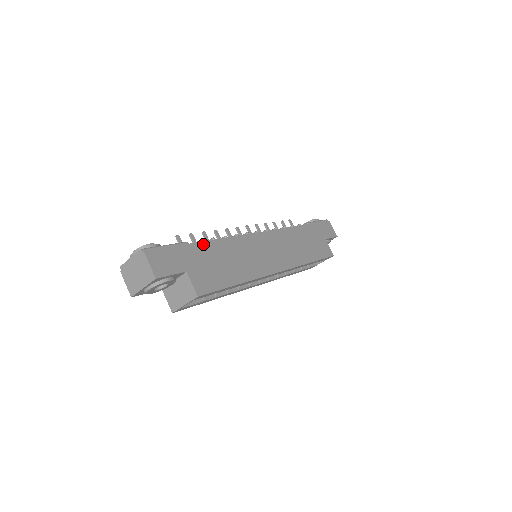
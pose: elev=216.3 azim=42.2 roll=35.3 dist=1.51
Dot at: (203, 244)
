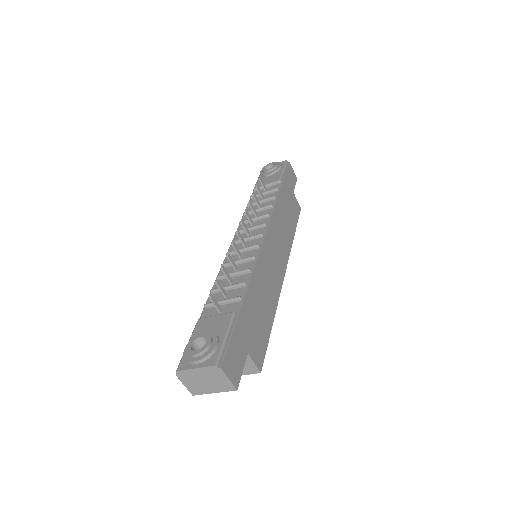
Dot at: (245, 303)
